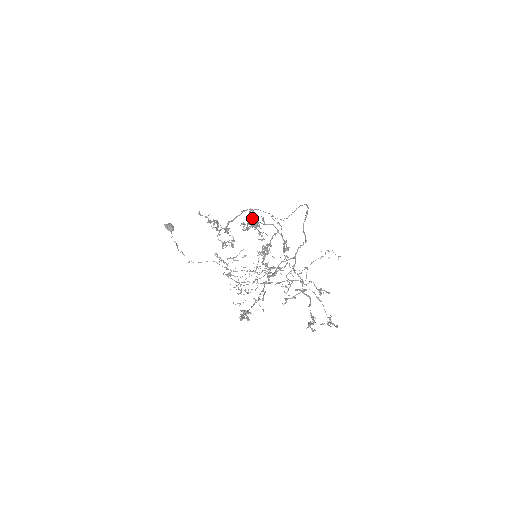
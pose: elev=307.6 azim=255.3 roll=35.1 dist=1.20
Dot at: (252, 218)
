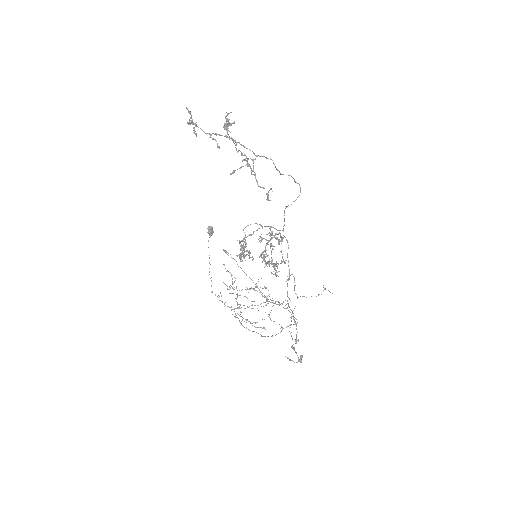
Dot at: (277, 266)
